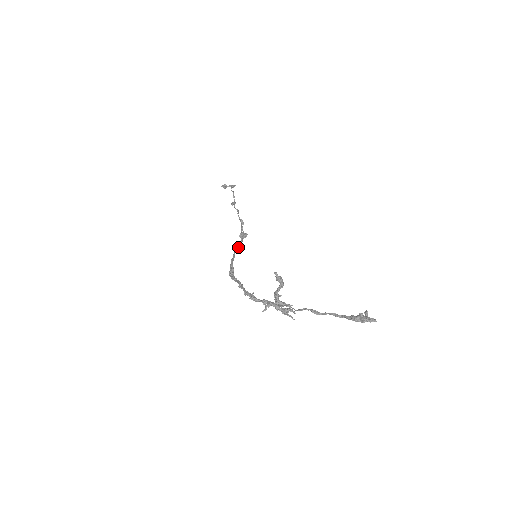
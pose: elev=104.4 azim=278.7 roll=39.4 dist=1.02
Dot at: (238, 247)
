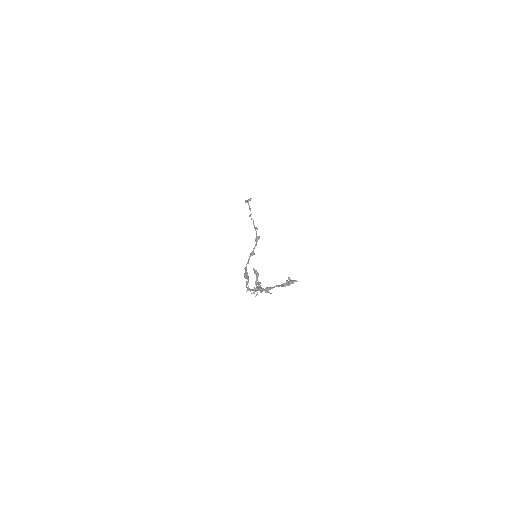
Dot at: (253, 251)
